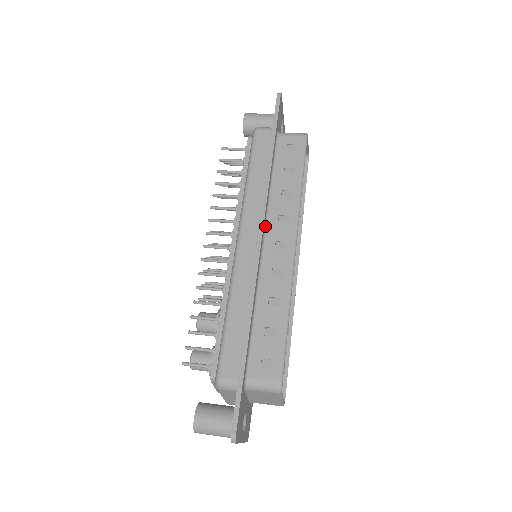
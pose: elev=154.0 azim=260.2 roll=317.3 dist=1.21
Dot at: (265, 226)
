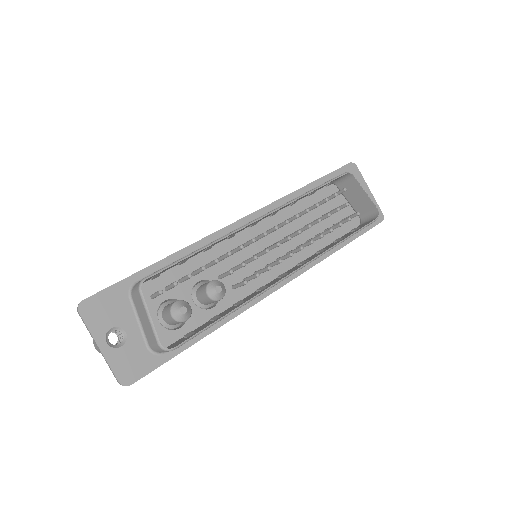
Dot at: occluded
